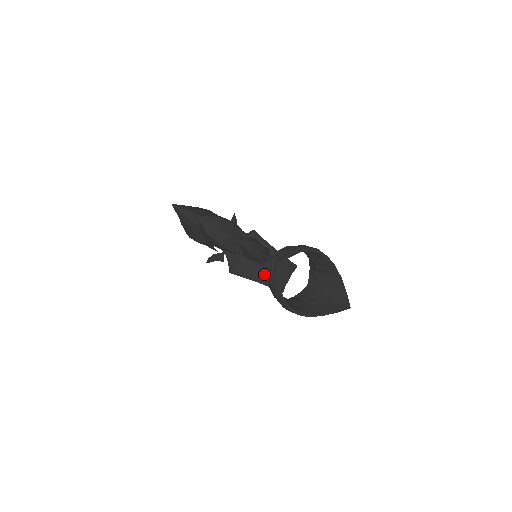
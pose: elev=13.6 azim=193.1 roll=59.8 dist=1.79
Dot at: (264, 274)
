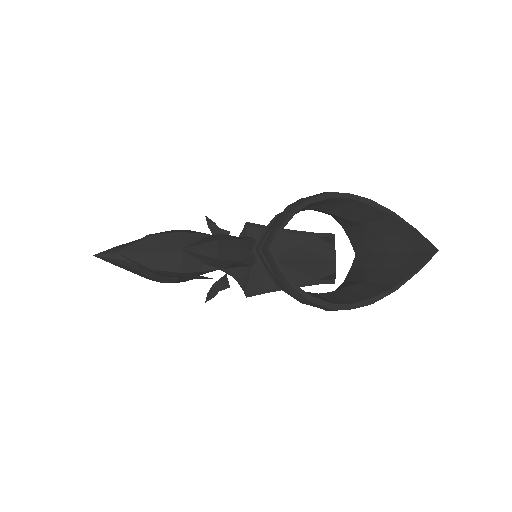
Dot at: (294, 272)
